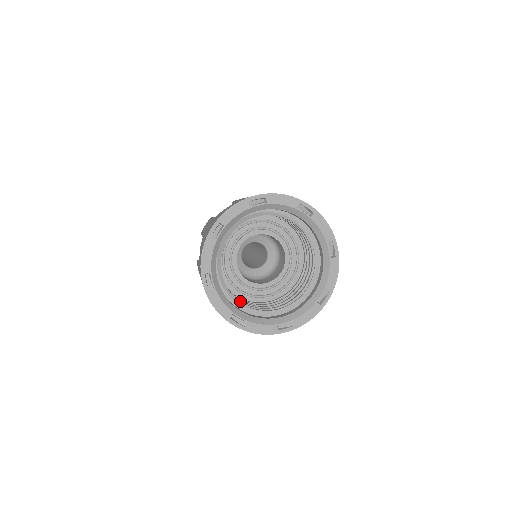
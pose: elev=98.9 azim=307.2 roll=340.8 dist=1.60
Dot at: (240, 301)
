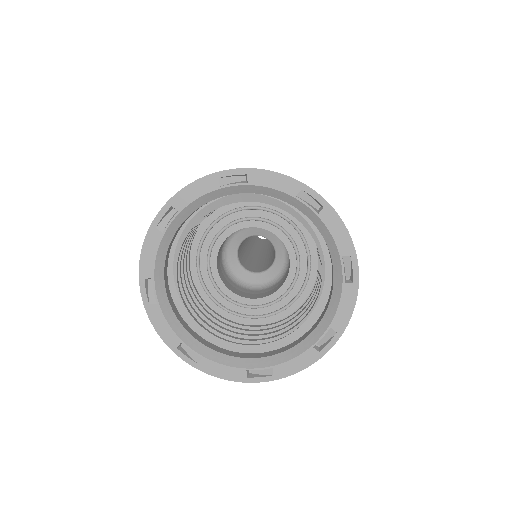
Dot at: (180, 276)
